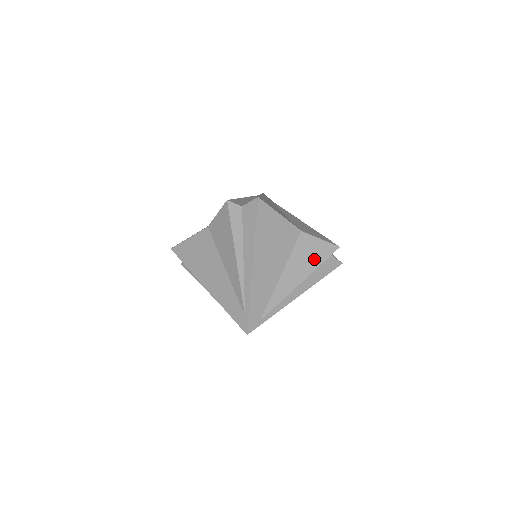
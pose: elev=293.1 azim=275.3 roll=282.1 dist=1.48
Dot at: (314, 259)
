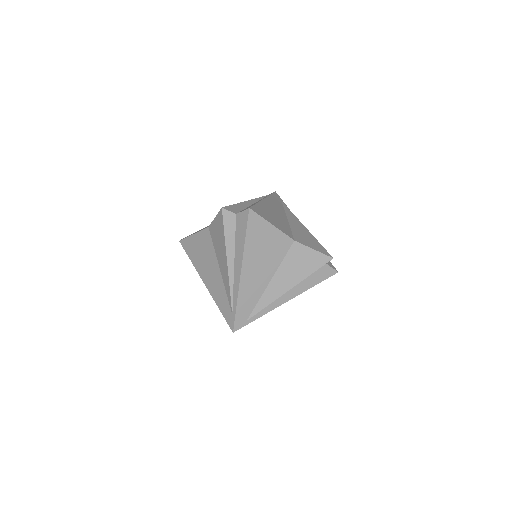
Dot at: (305, 268)
